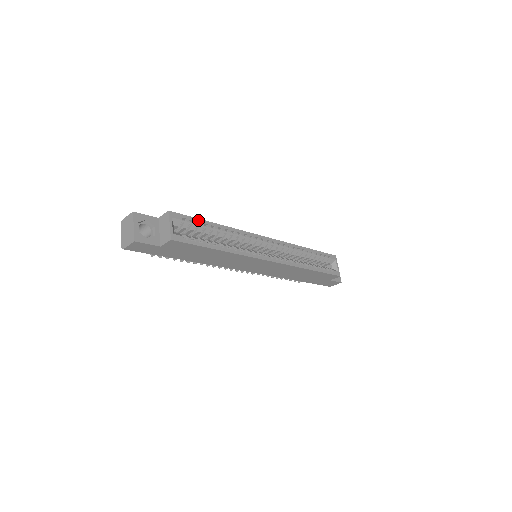
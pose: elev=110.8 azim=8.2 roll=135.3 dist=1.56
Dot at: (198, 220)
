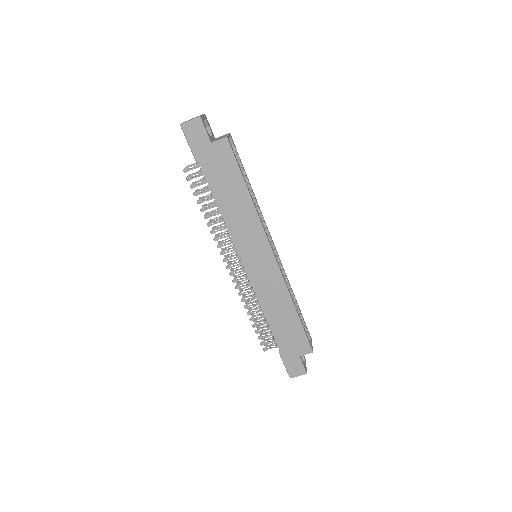
Dot at: (242, 164)
